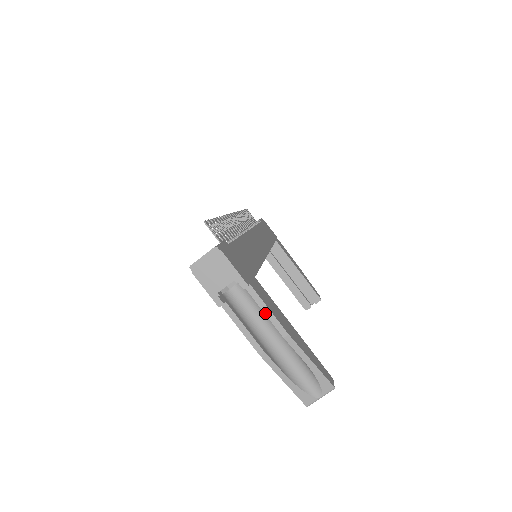
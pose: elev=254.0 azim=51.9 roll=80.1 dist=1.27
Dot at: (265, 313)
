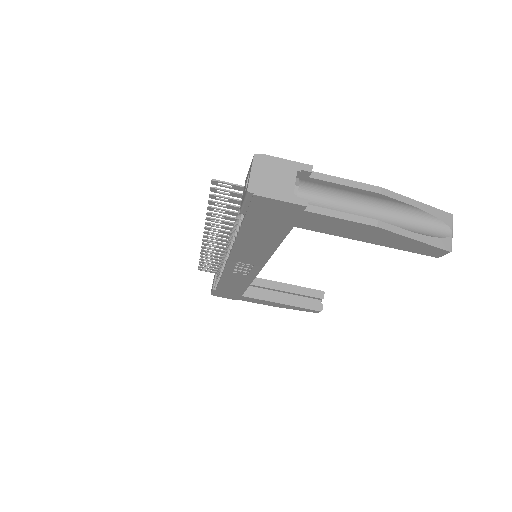
Dot at: (346, 185)
